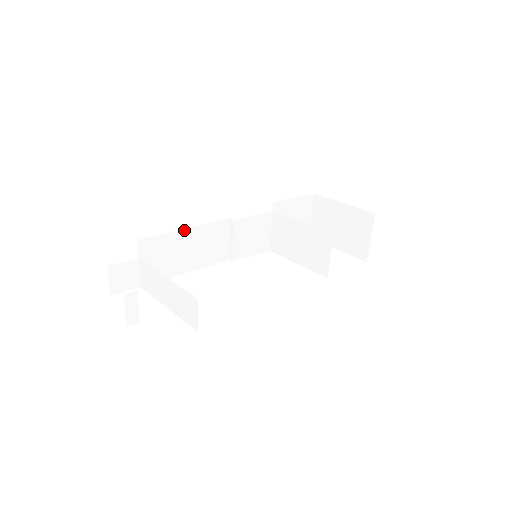
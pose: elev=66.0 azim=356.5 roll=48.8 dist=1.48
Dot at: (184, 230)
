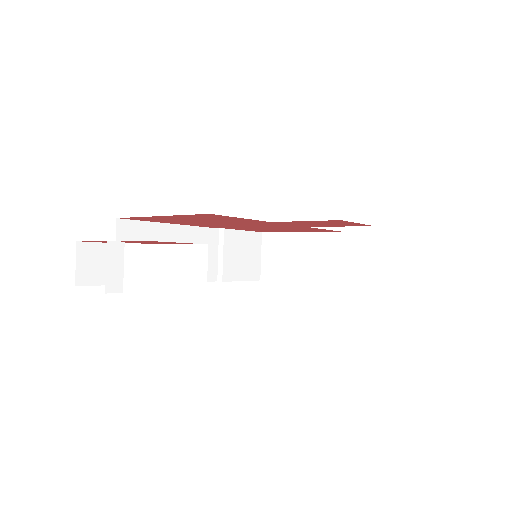
Dot at: (170, 225)
